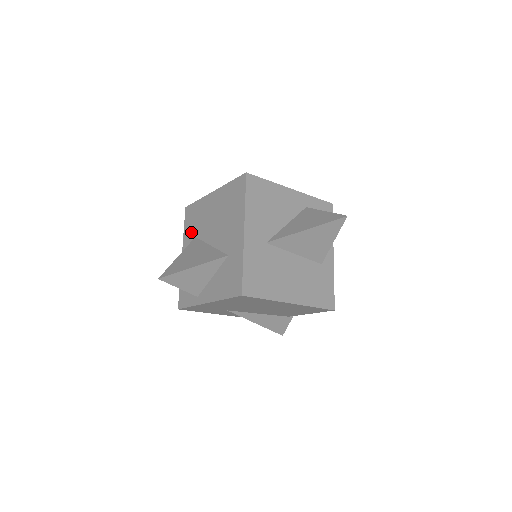
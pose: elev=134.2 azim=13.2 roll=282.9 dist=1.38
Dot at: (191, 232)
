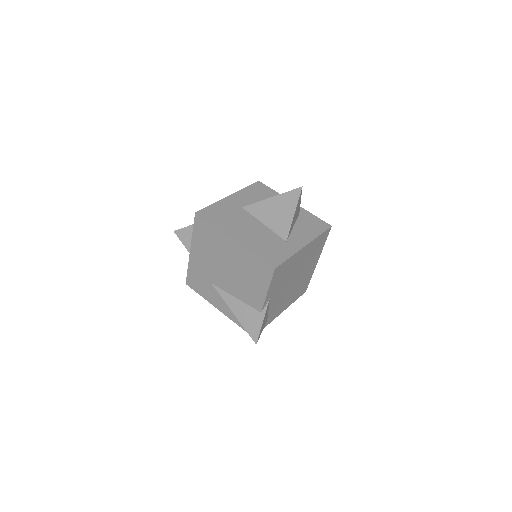
Dot at: occluded
